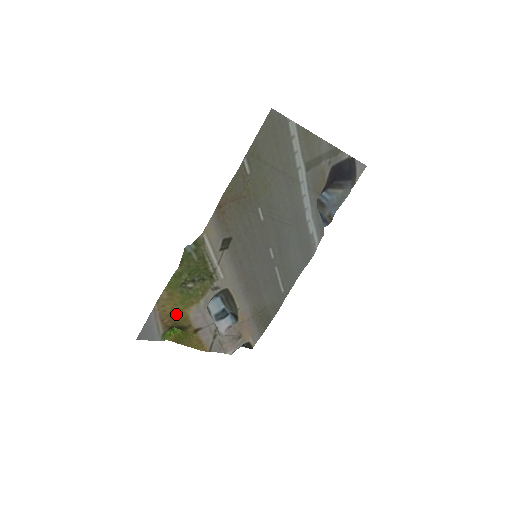
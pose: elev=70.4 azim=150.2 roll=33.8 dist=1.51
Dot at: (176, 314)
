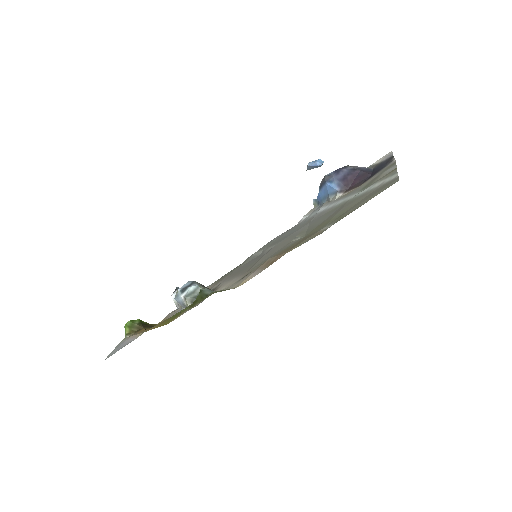
Dot at: occluded
